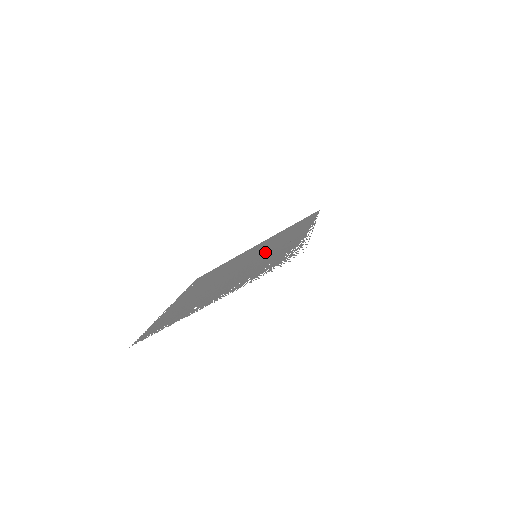
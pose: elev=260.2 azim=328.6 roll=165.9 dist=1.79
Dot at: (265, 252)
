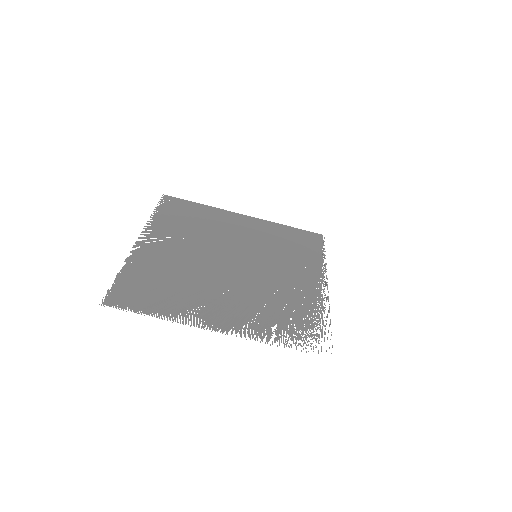
Dot at: (270, 266)
